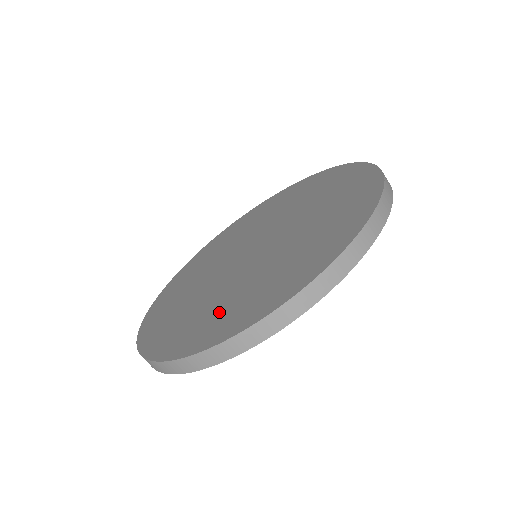
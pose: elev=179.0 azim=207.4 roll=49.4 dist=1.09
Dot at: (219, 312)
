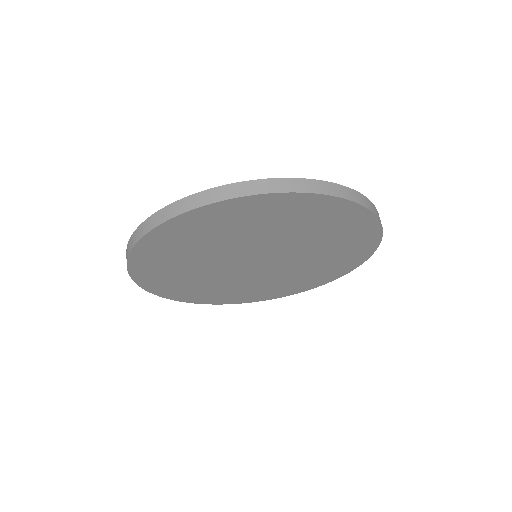
Dot at: occluded
